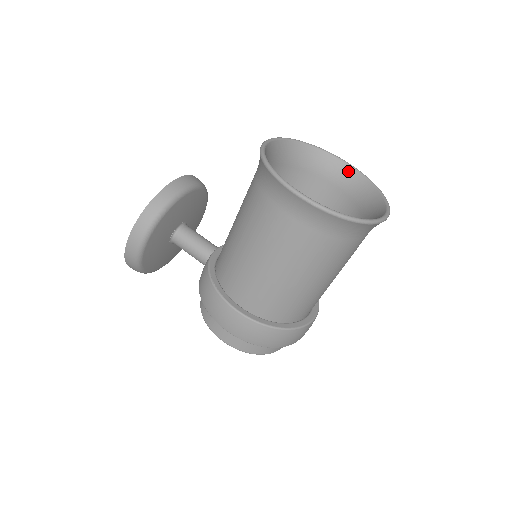
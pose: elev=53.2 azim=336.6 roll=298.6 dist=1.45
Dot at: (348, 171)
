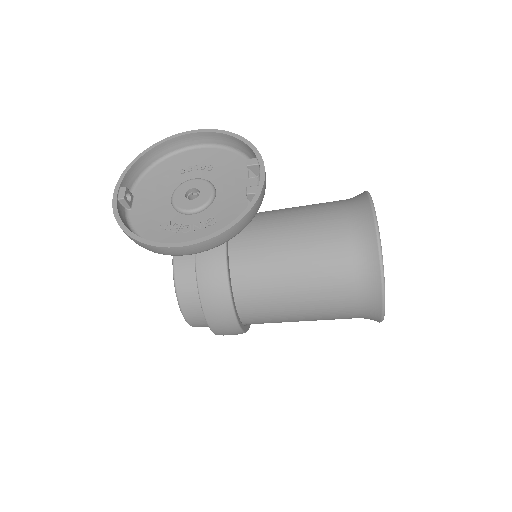
Dot at: occluded
